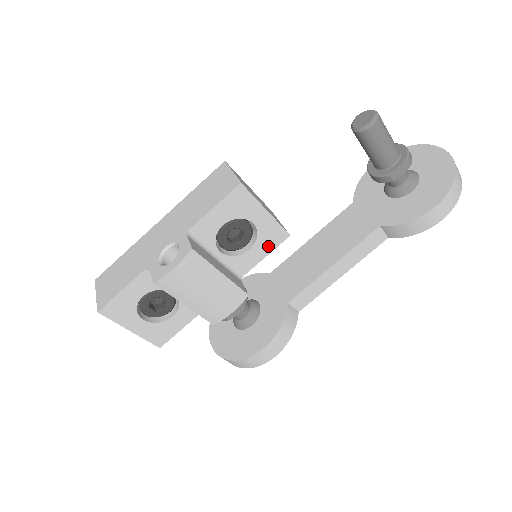
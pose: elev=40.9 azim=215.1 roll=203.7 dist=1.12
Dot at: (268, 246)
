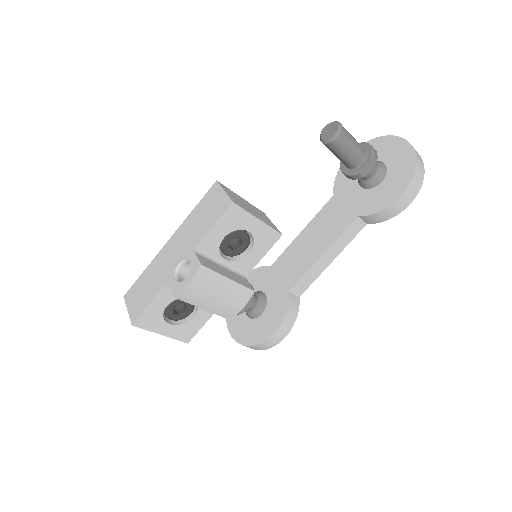
Dot at: (265, 247)
